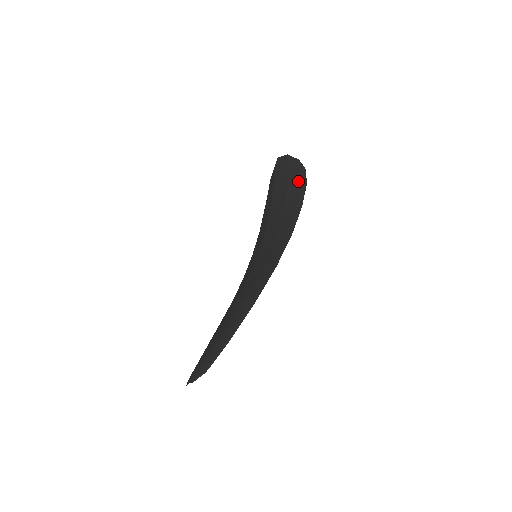
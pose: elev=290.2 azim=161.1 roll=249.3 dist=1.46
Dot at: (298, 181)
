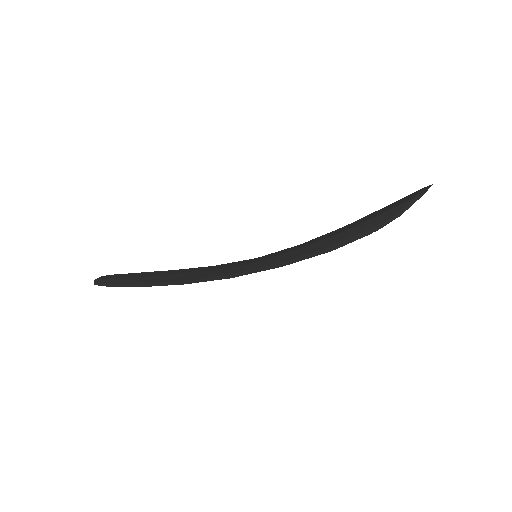
Dot at: (346, 237)
